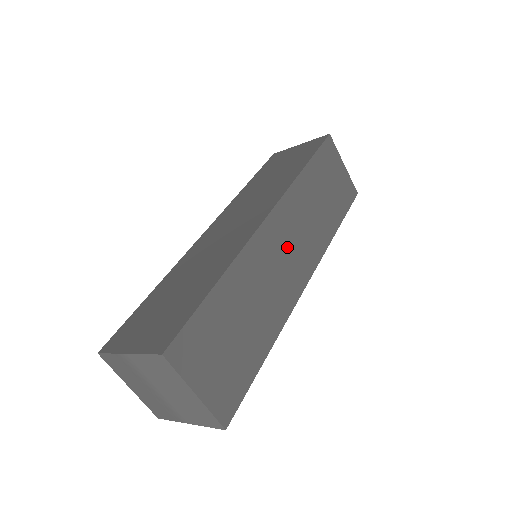
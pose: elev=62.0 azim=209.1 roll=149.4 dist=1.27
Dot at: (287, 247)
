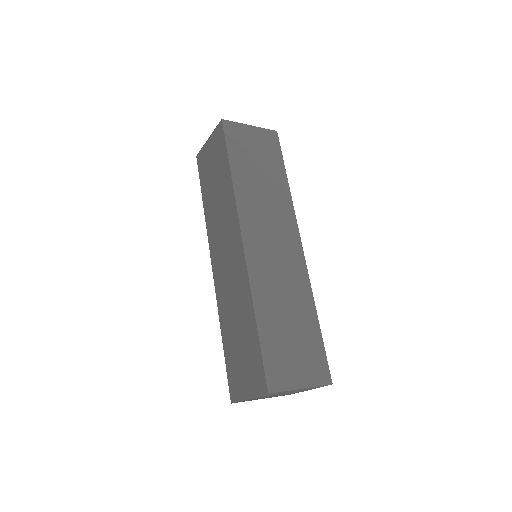
Dot at: (270, 242)
